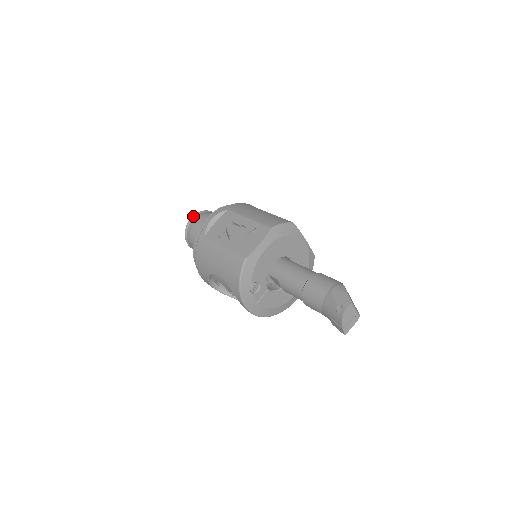
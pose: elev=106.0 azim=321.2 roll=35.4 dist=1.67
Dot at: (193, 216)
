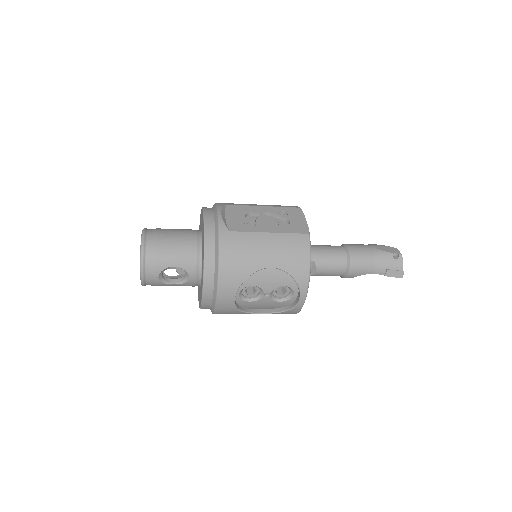
Dot at: (144, 232)
